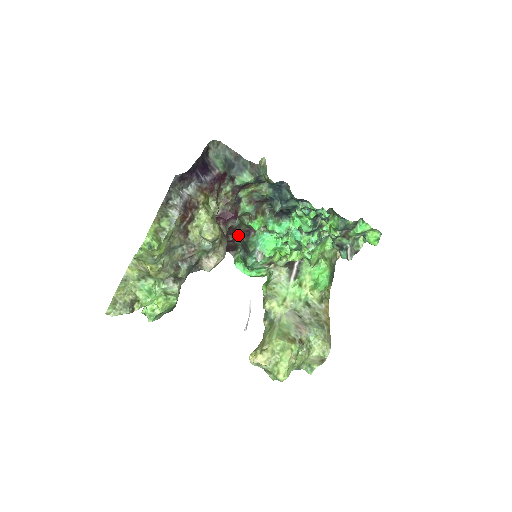
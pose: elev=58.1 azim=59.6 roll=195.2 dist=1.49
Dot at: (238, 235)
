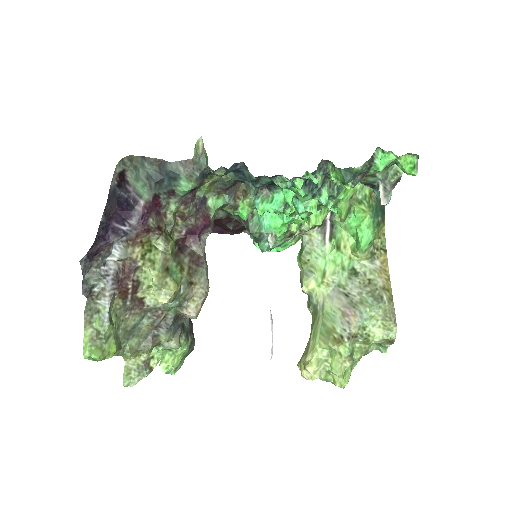
Dot at: (237, 220)
